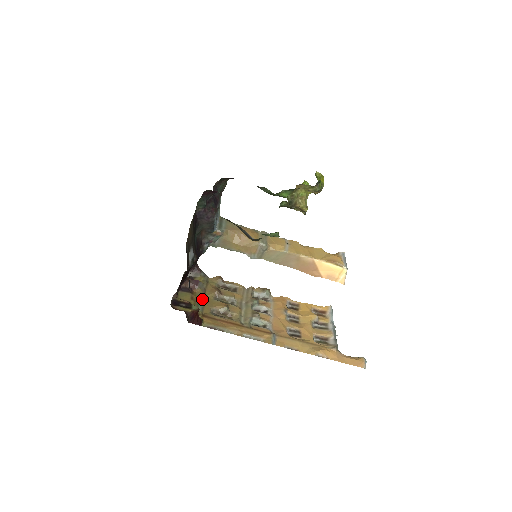
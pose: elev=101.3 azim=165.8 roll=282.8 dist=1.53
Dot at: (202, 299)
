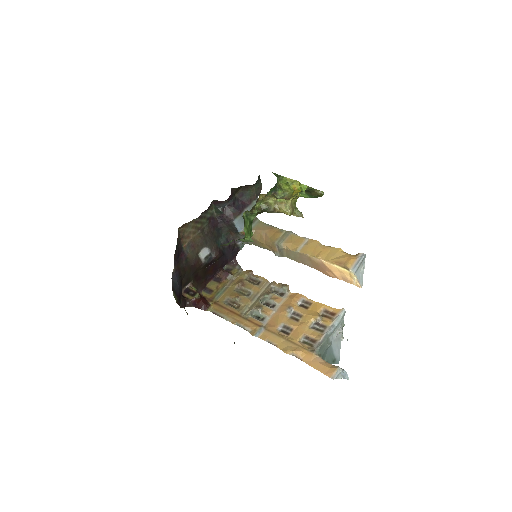
Dot at: (224, 289)
